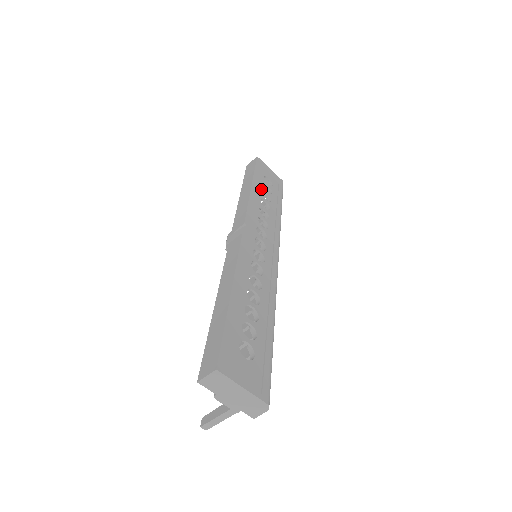
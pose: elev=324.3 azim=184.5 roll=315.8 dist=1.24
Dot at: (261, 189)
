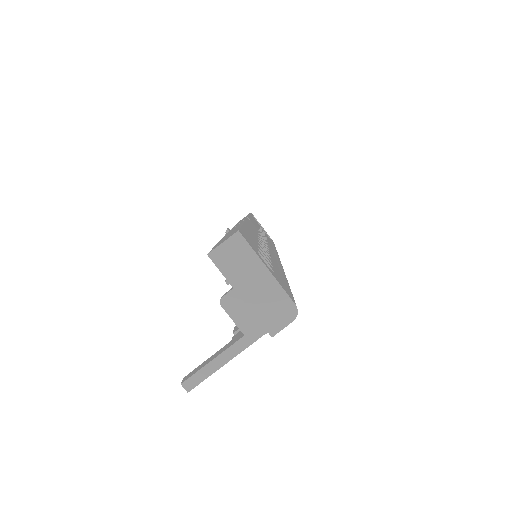
Dot at: (257, 225)
